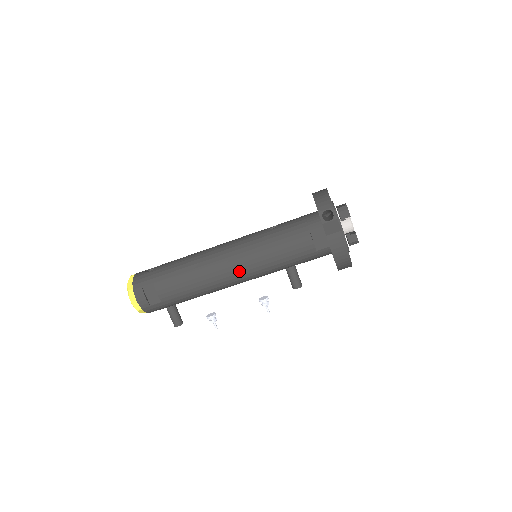
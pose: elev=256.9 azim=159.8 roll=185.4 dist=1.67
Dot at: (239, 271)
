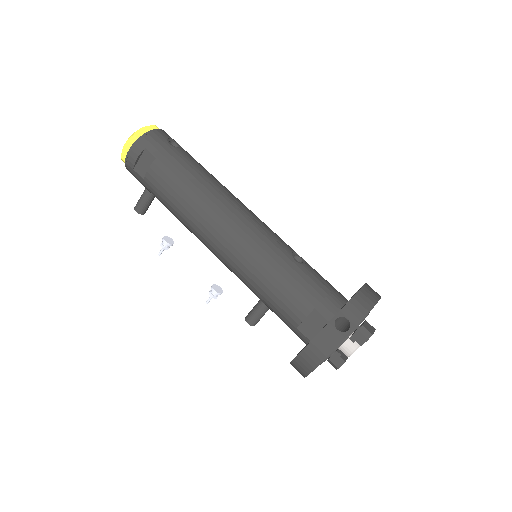
Dot at: (224, 249)
